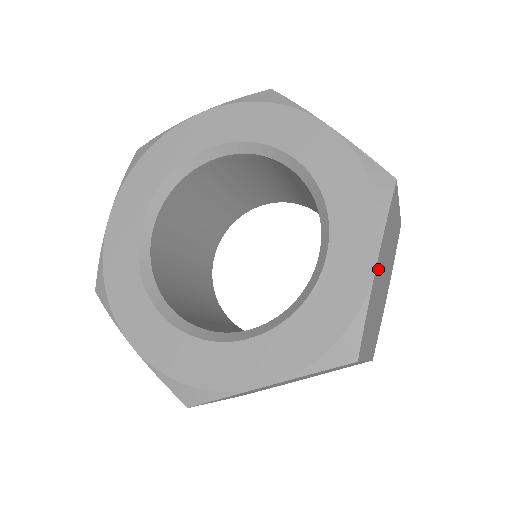
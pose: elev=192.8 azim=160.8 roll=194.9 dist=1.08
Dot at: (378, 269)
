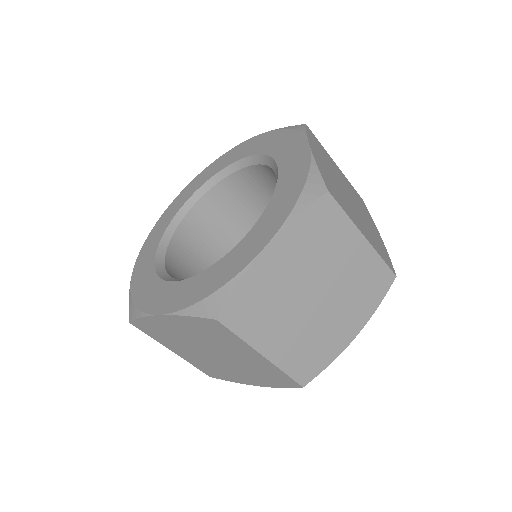
Dot at: (278, 259)
